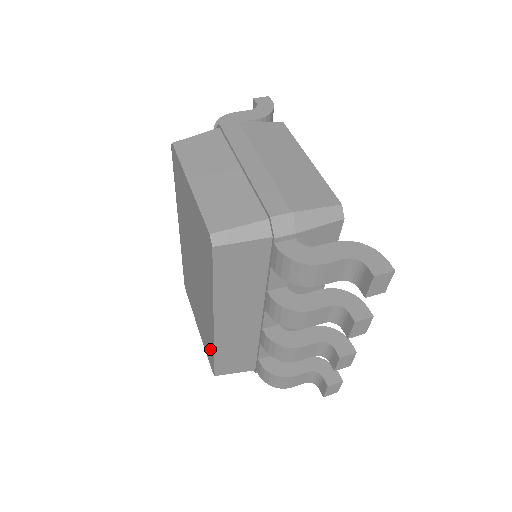
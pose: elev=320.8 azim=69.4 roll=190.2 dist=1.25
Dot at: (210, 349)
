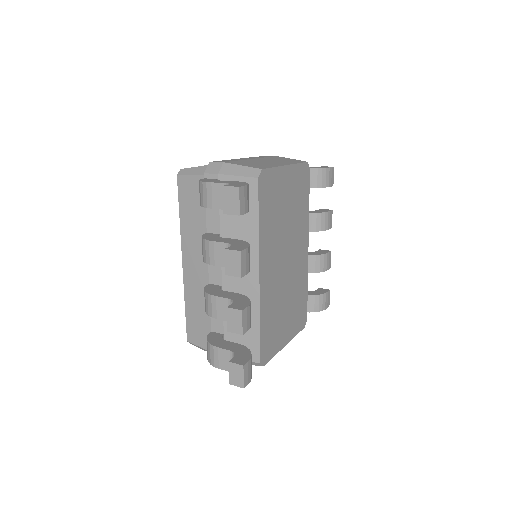
Dot at: occluded
